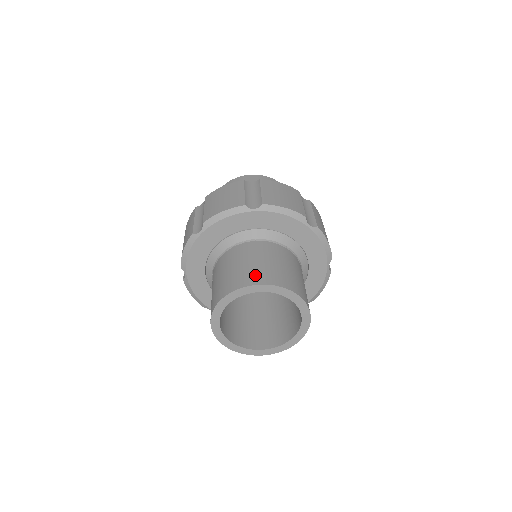
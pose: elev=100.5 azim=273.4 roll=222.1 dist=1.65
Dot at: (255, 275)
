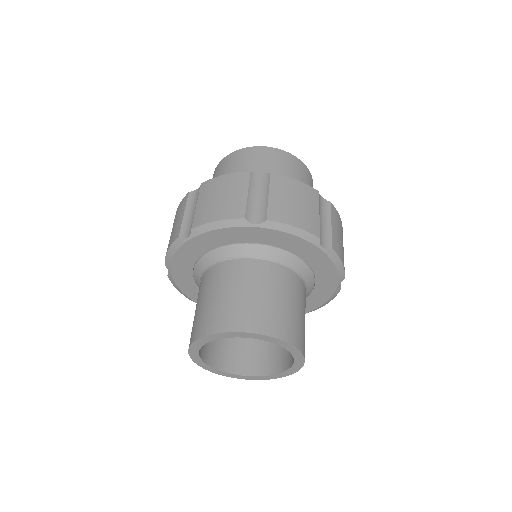
Dot at: (244, 316)
